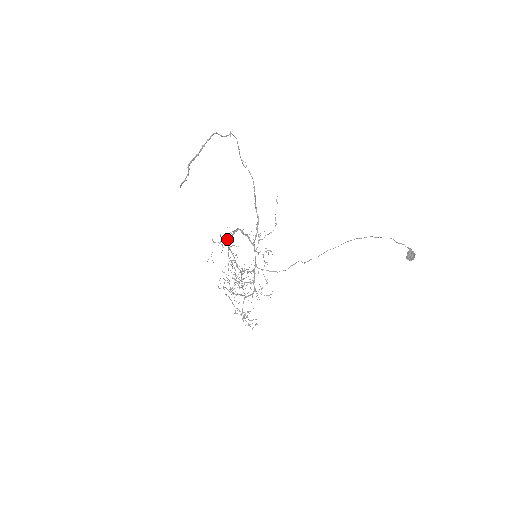
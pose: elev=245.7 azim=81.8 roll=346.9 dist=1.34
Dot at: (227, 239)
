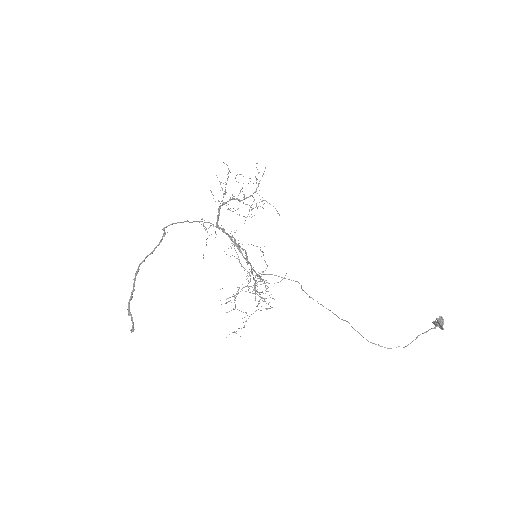
Dot at: (220, 205)
